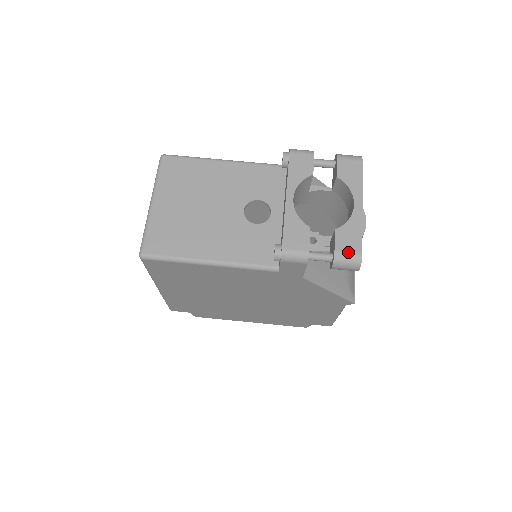
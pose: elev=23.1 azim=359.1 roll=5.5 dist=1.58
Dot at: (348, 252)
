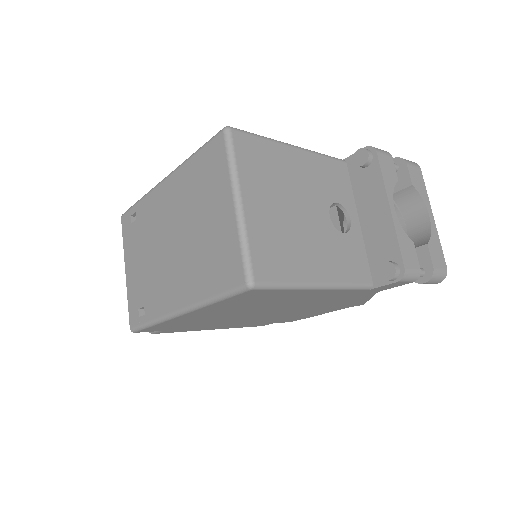
Dot at: (440, 268)
